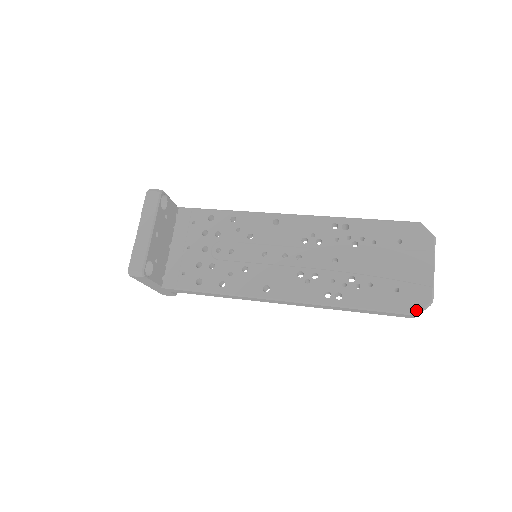
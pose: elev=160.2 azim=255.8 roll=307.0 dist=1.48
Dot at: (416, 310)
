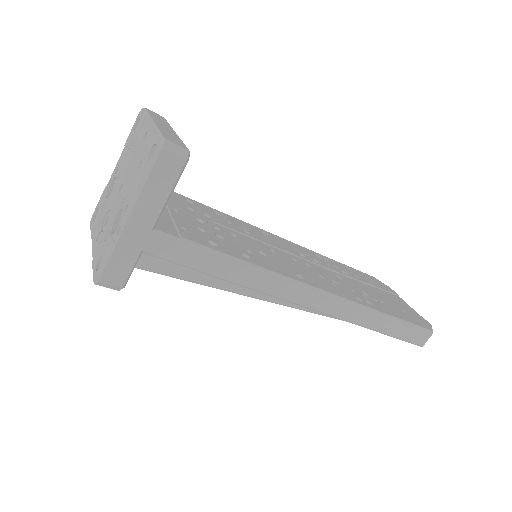
Dot at: (430, 328)
